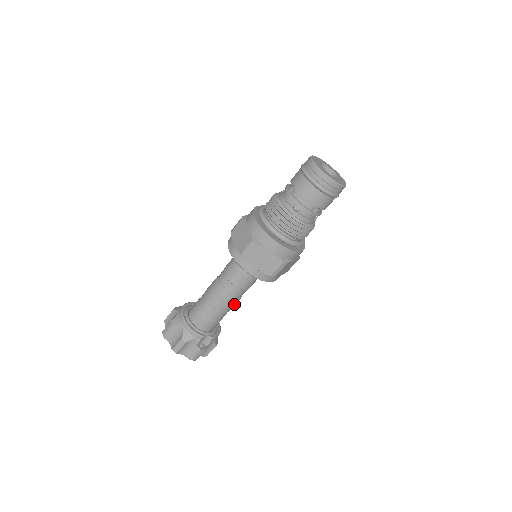
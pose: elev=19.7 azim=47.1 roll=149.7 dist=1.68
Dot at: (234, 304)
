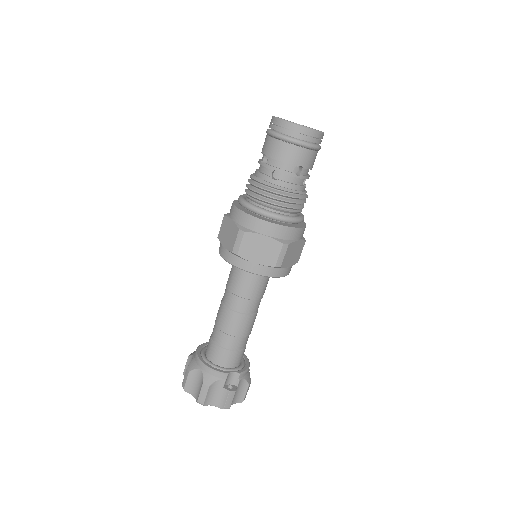
Dot at: (251, 323)
